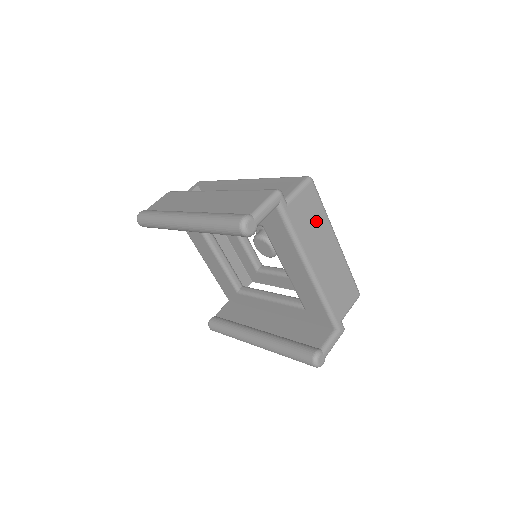
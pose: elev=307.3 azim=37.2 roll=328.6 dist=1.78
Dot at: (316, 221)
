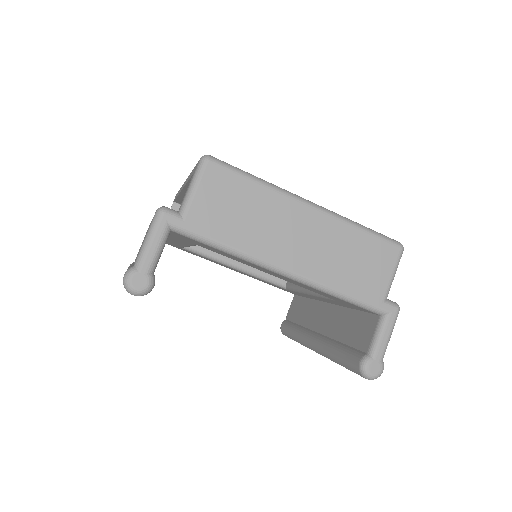
Dot at: (250, 205)
